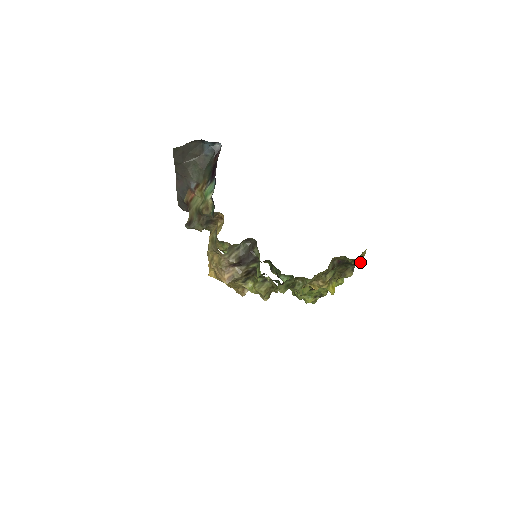
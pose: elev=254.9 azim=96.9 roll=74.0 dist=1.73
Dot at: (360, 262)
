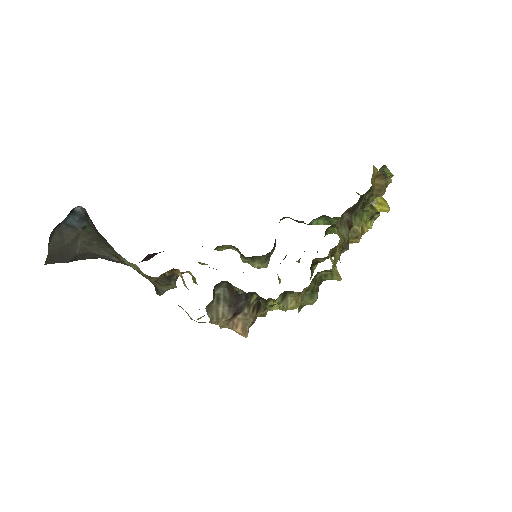
Dot at: (381, 184)
